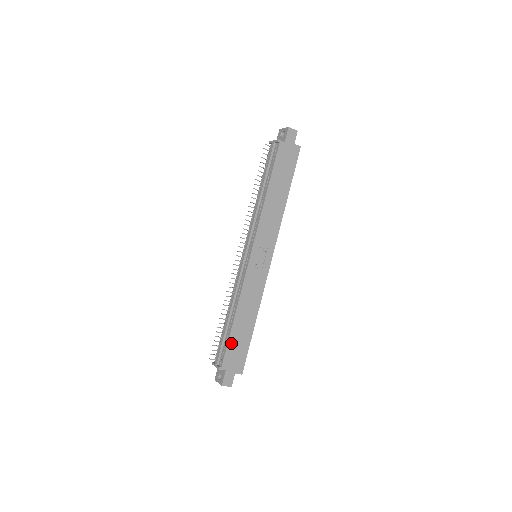
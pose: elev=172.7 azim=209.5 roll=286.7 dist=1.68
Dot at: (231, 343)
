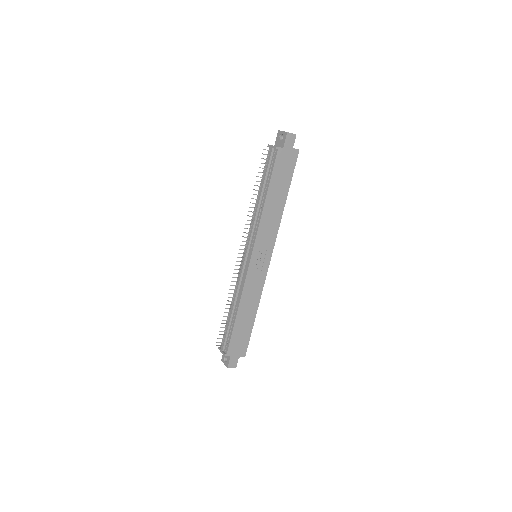
Dot at: (235, 334)
